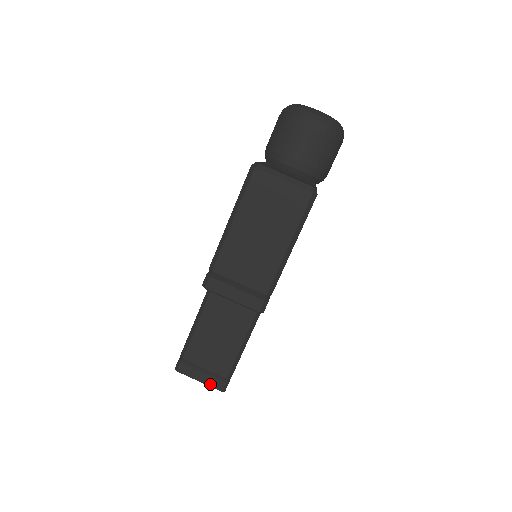
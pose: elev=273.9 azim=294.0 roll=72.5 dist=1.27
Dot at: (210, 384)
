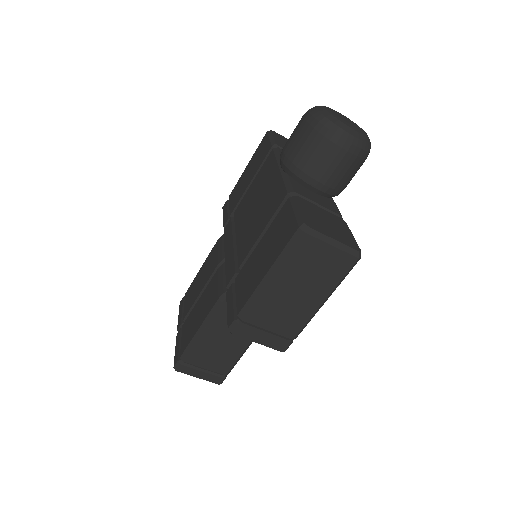
Dot at: (209, 380)
